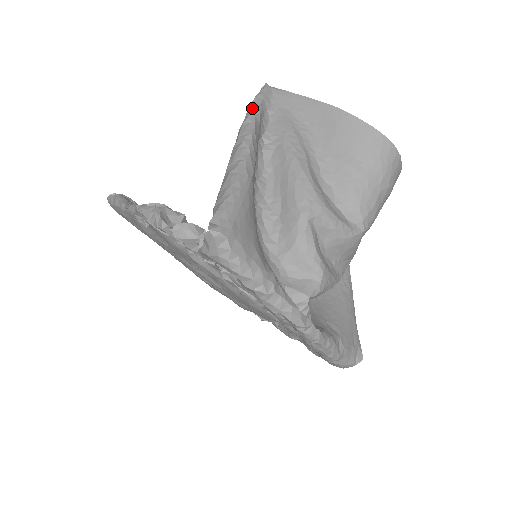
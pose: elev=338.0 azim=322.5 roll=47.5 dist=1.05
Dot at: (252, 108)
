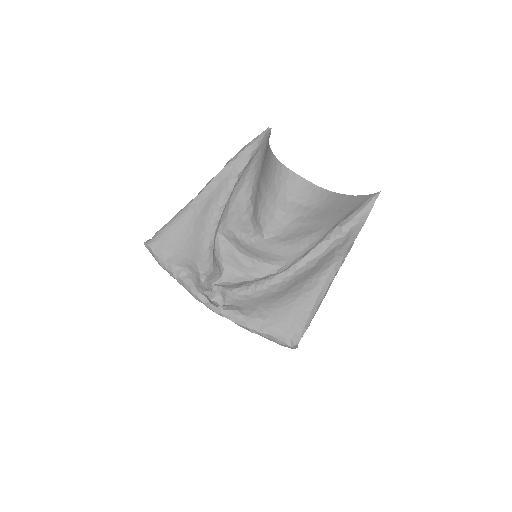
Dot at: (234, 156)
